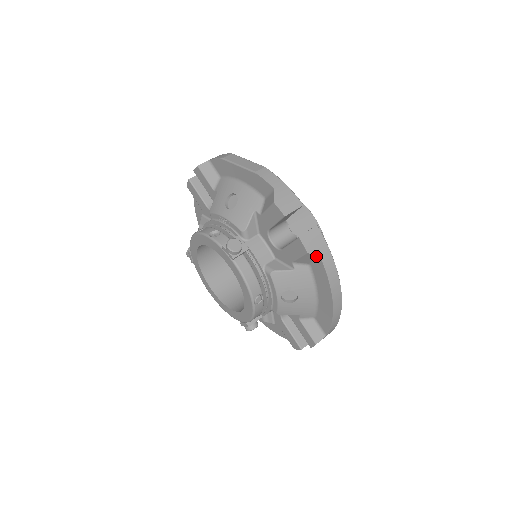
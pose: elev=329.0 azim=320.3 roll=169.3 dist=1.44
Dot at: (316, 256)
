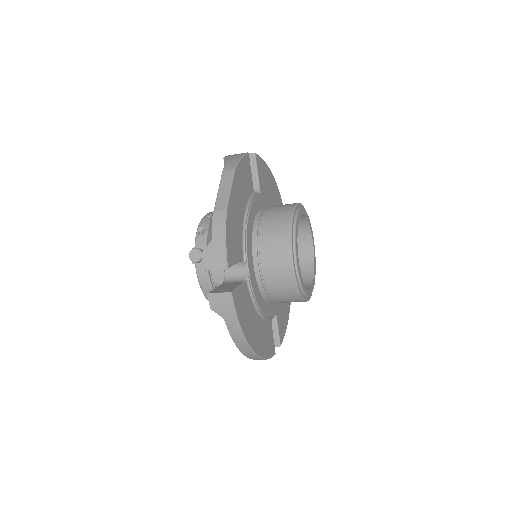
Dot at: (219, 315)
